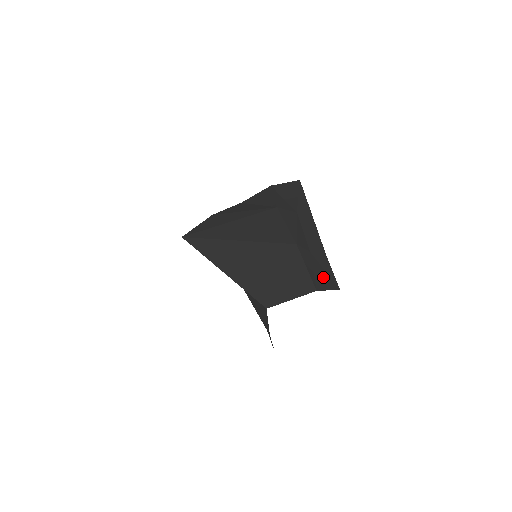
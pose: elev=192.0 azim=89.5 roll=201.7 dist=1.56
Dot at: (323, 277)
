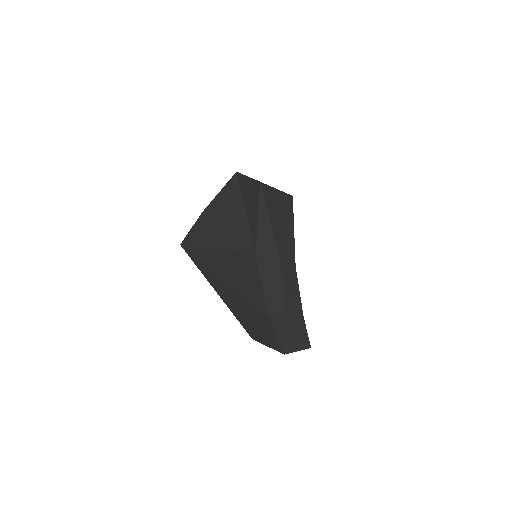
Dot at: (295, 340)
